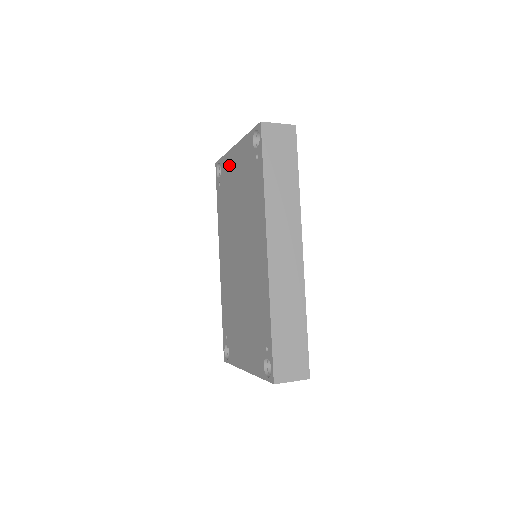
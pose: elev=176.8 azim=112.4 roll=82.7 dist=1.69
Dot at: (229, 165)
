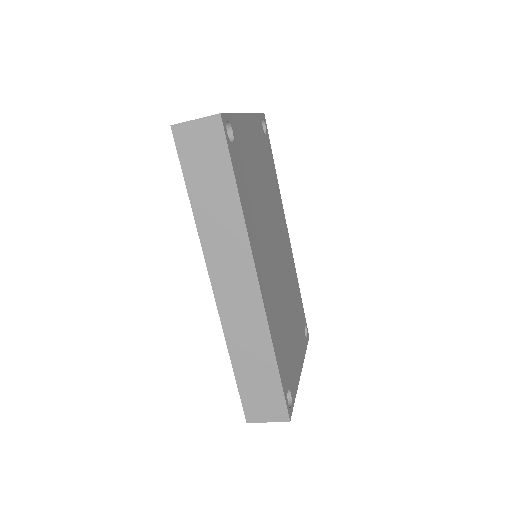
Dot at: occluded
